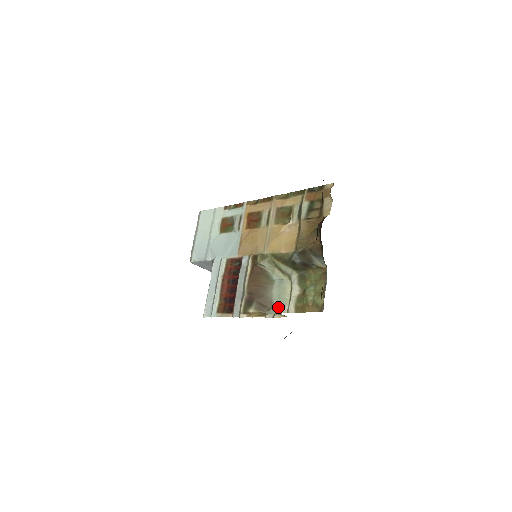
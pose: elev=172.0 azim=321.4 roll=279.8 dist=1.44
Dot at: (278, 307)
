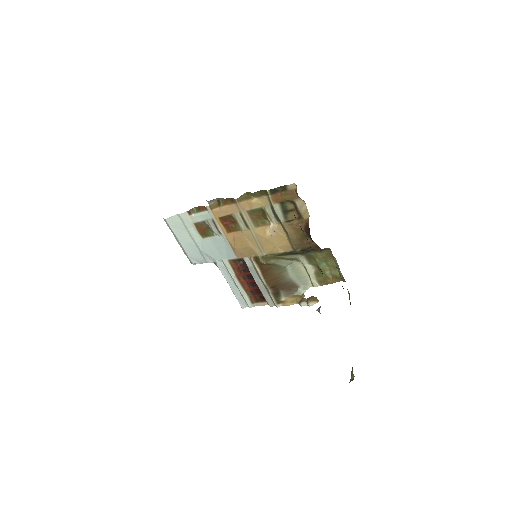
Dot at: (302, 285)
